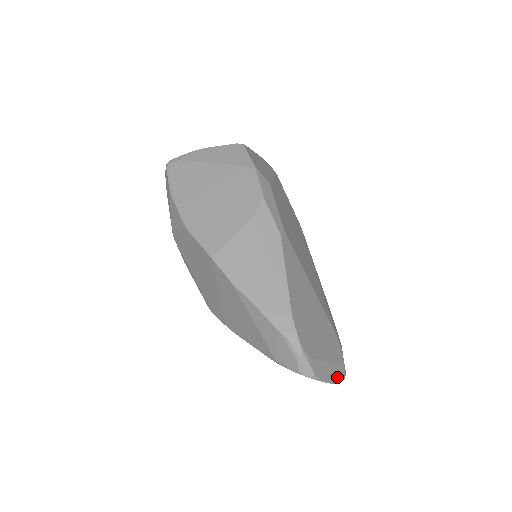
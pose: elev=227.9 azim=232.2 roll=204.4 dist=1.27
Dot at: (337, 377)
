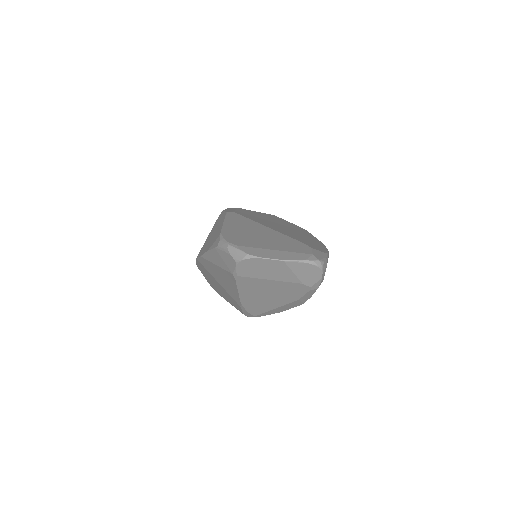
Dot at: (294, 258)
